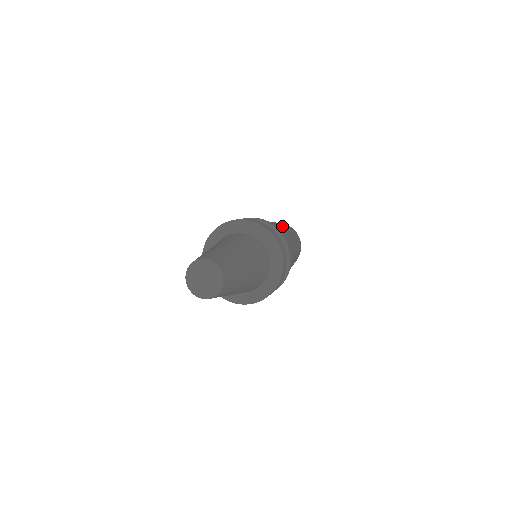
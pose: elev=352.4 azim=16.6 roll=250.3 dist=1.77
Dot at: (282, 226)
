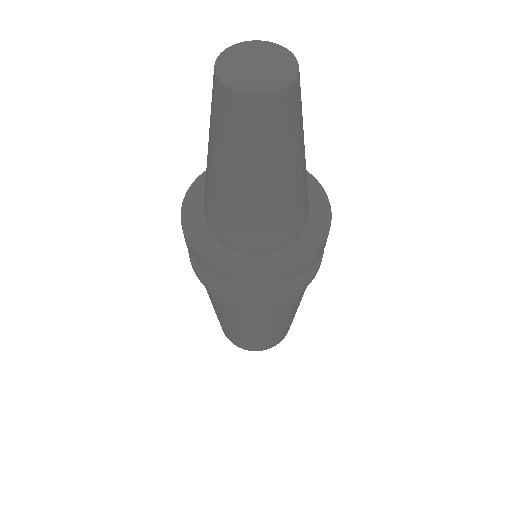
Dot at: occluded
